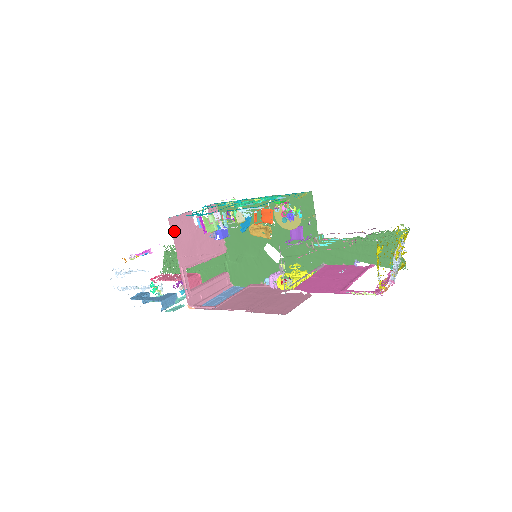
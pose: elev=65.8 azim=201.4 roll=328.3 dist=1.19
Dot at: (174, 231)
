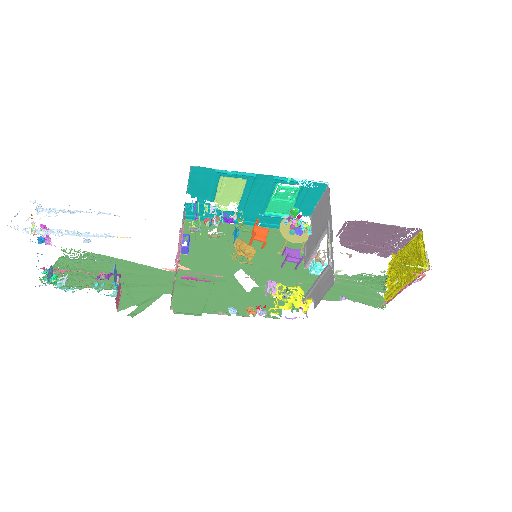
Dot at: occluded
